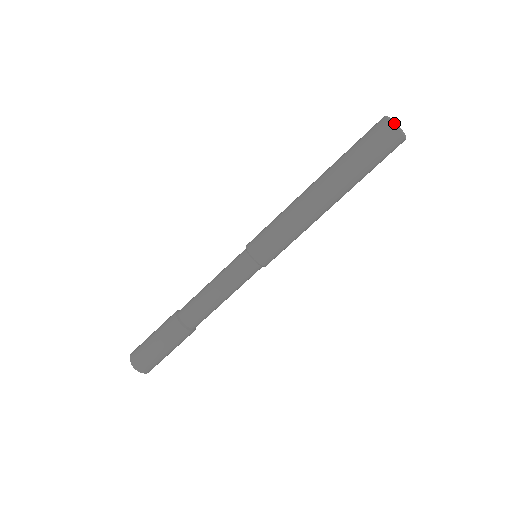
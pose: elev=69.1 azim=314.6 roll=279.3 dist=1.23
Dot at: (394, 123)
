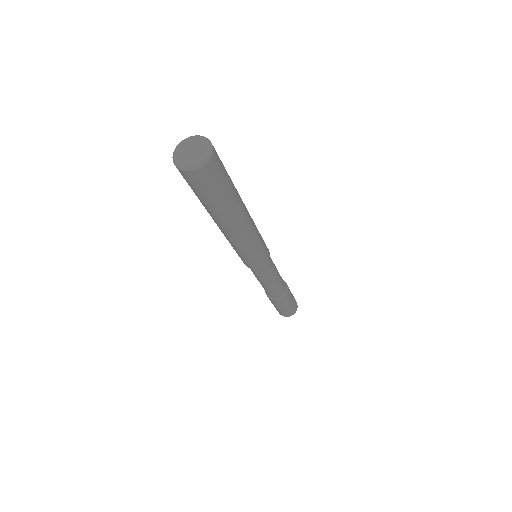
Dot at: (184, 170)
